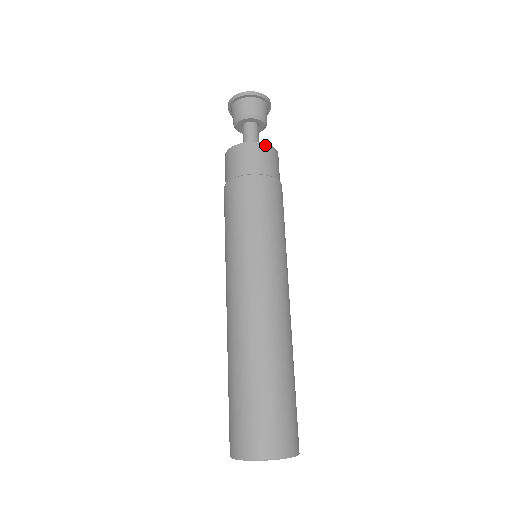
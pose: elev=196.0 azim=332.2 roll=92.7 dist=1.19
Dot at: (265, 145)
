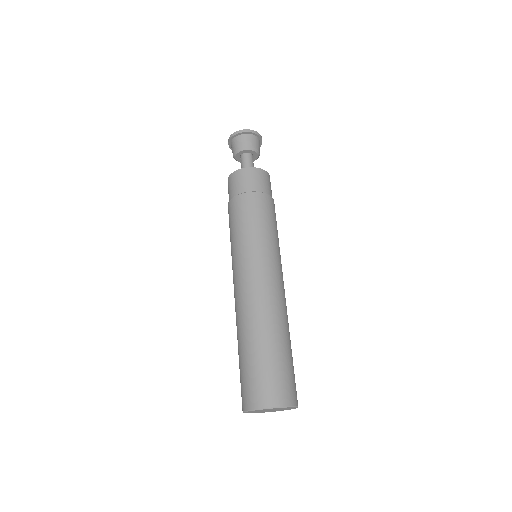
Dot at: occluded
